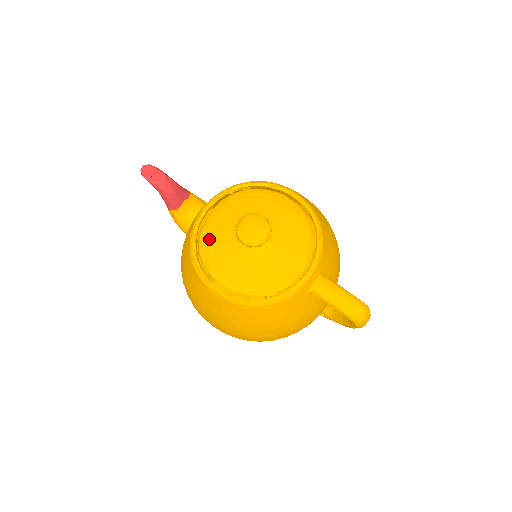
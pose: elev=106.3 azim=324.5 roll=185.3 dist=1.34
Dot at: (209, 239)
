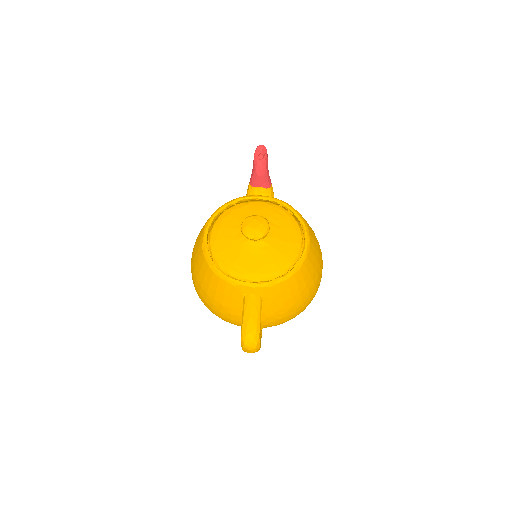
Dot at: (237, 211)
